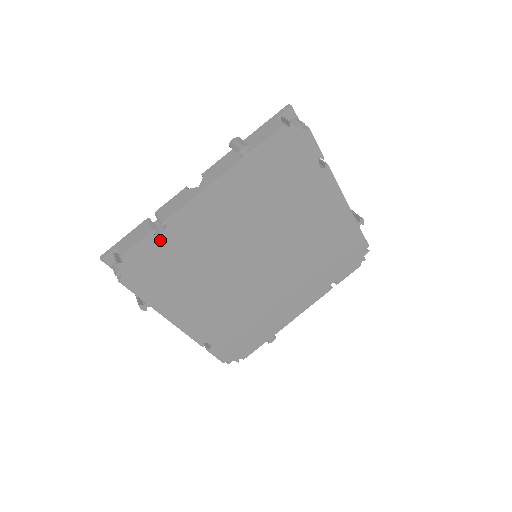
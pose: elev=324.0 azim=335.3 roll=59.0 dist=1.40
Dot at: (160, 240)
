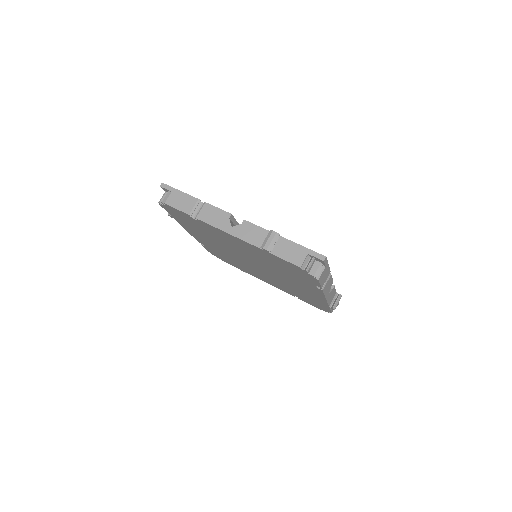
Dot at: (192, 218)
